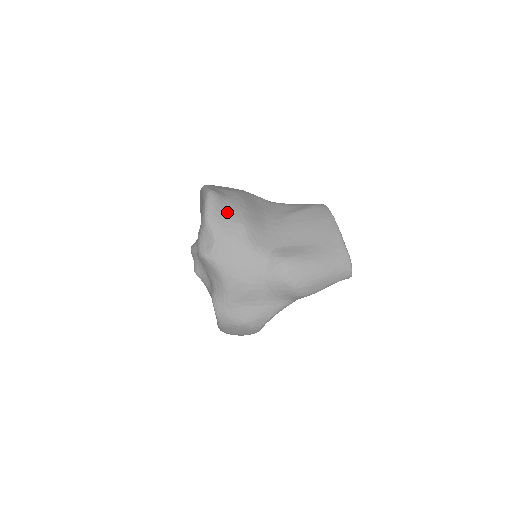
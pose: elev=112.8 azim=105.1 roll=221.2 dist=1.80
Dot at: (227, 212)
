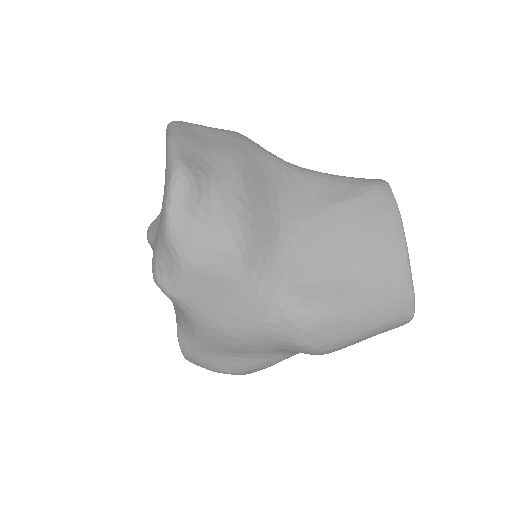
Dot at: (209, 216)
